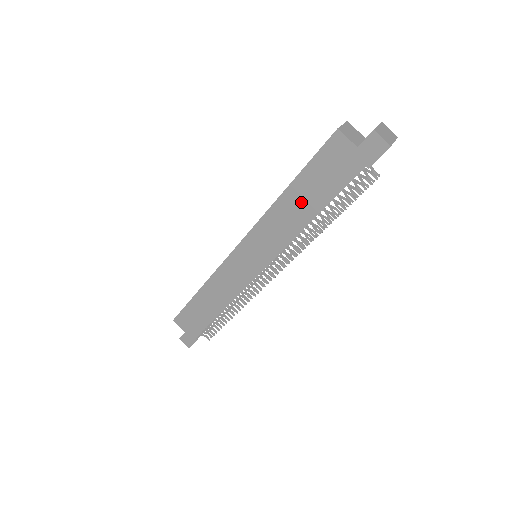
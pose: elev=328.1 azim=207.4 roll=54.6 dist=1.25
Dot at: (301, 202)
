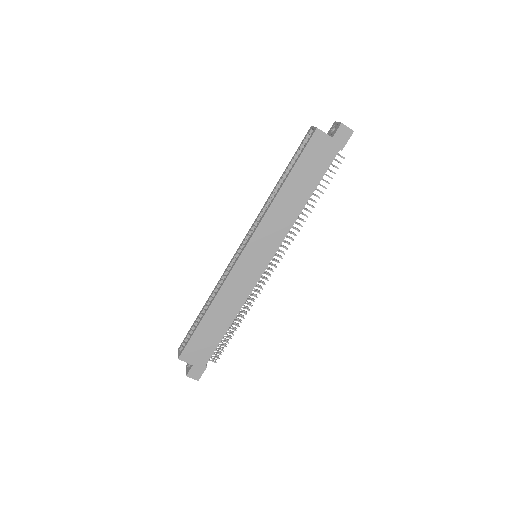
Dot at: (296, 191)
